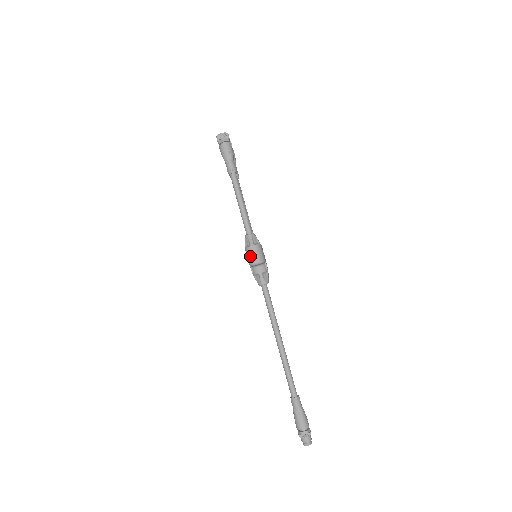
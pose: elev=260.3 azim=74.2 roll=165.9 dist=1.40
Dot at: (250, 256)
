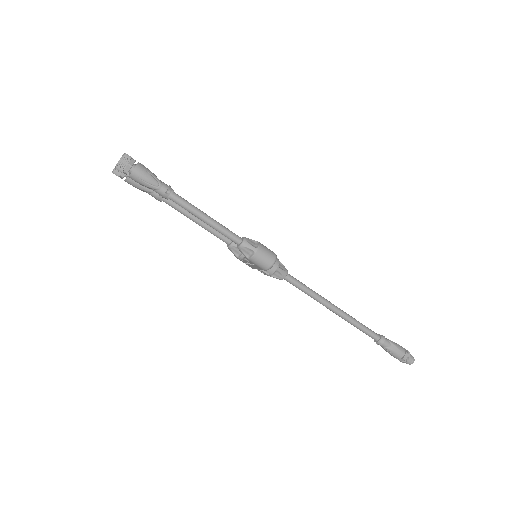
Dot at: (262, 262)
